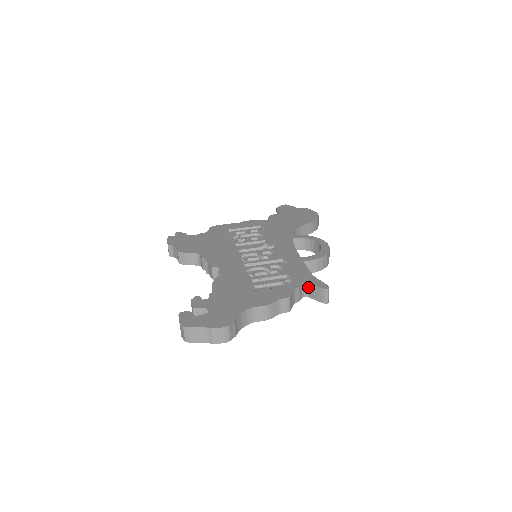
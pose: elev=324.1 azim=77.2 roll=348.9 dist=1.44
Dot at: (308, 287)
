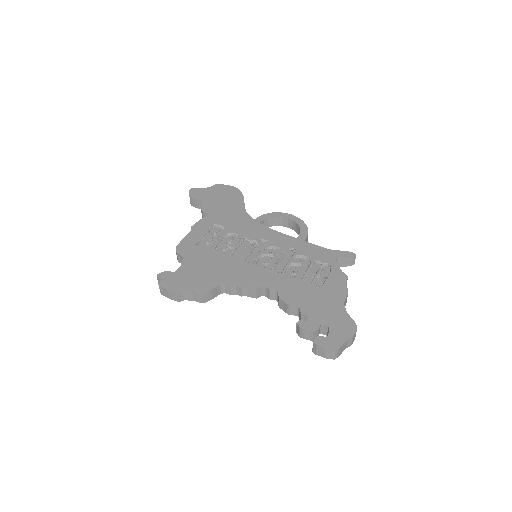
Dot at: (338, 261)
